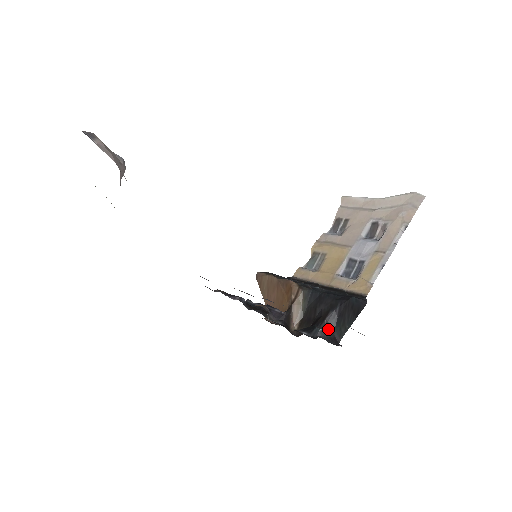
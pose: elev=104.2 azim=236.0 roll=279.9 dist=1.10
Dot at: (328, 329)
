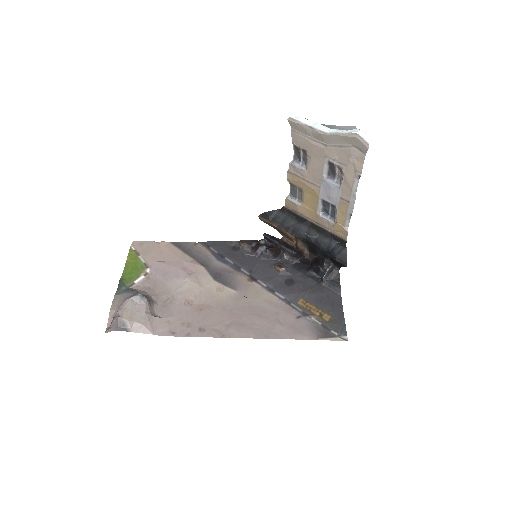
Dot at: (328, 270)
